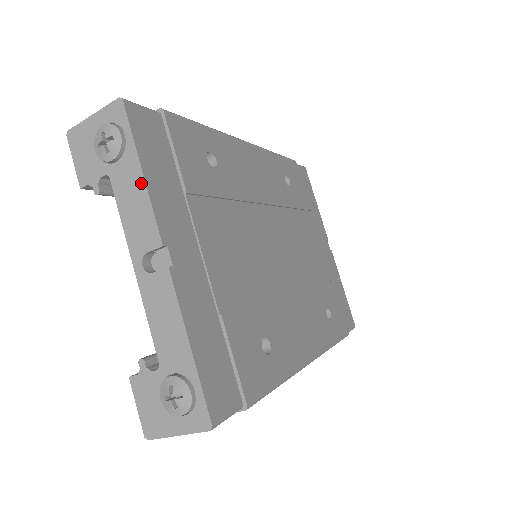
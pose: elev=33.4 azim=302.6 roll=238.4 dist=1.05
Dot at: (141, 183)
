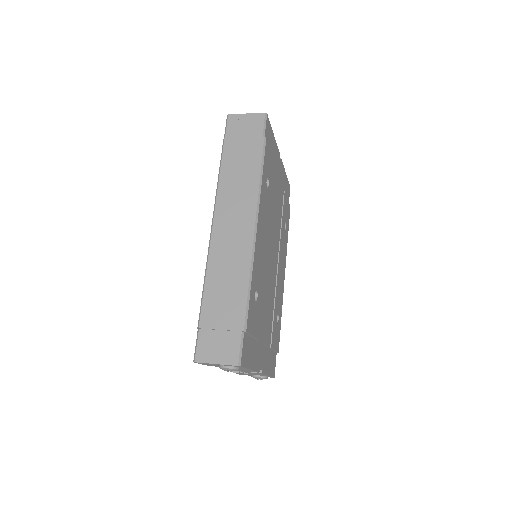
Dot at: occluded
